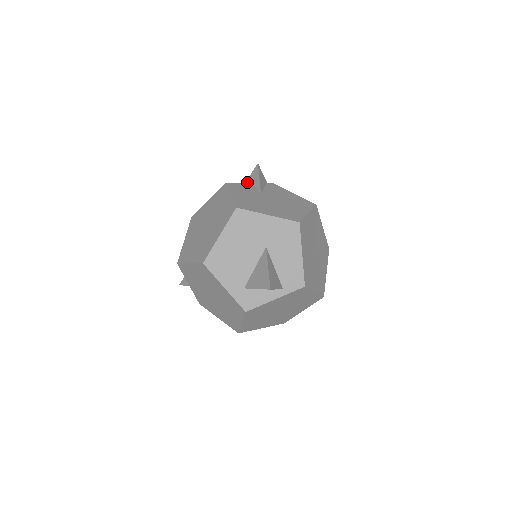
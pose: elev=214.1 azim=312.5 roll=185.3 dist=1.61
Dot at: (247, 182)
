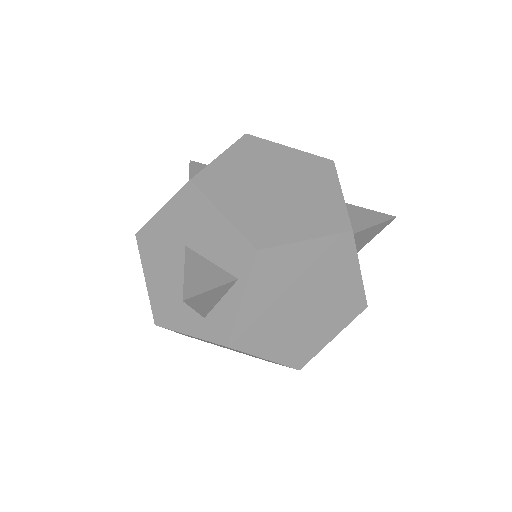
Dot at: occluded
